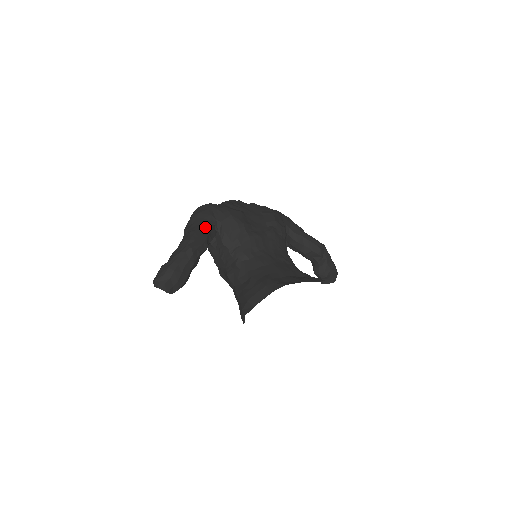
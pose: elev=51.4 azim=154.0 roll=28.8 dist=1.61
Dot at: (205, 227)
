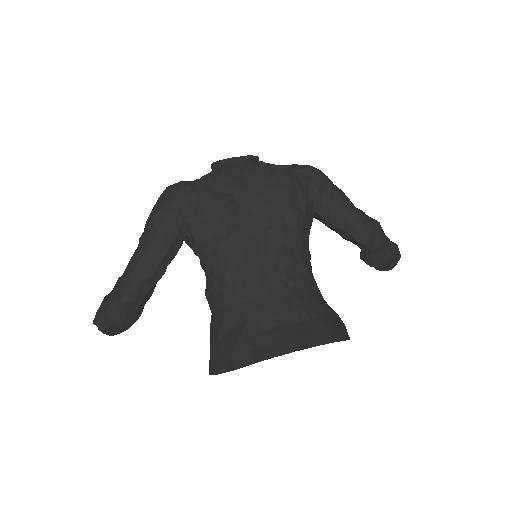
Dot at: (163, 239)
